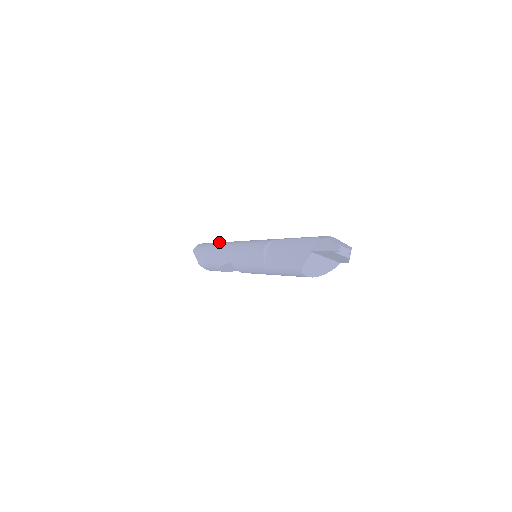
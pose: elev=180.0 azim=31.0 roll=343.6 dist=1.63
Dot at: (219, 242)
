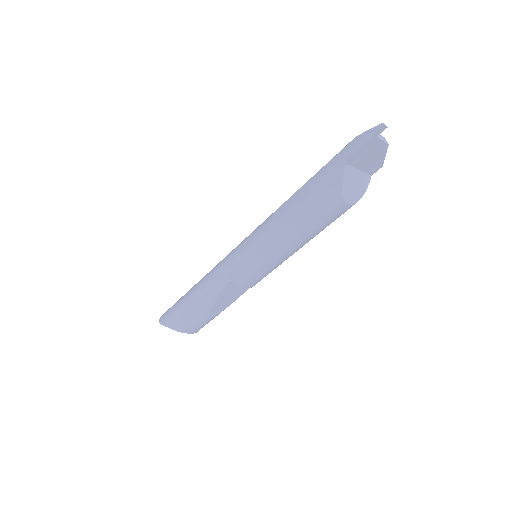
Dot at: occluded
